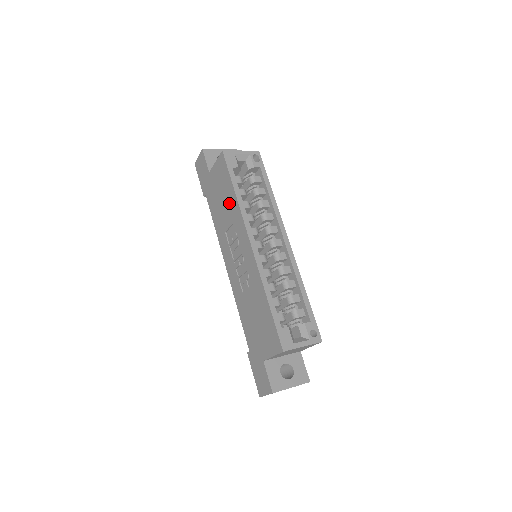
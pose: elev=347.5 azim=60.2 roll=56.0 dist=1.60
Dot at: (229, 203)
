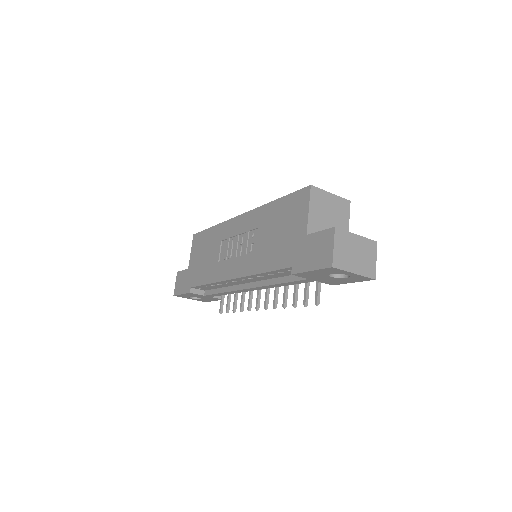
Dot at: (212, 241)
